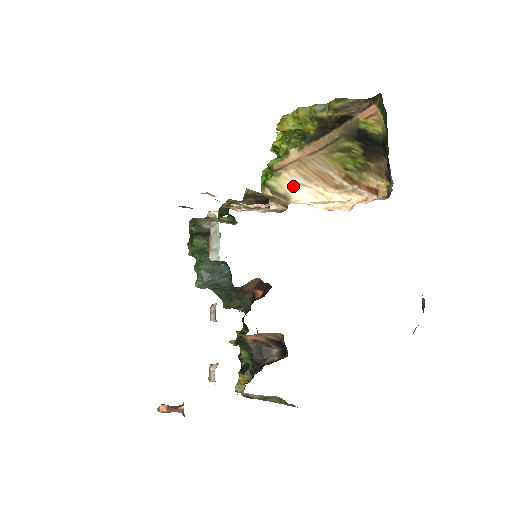
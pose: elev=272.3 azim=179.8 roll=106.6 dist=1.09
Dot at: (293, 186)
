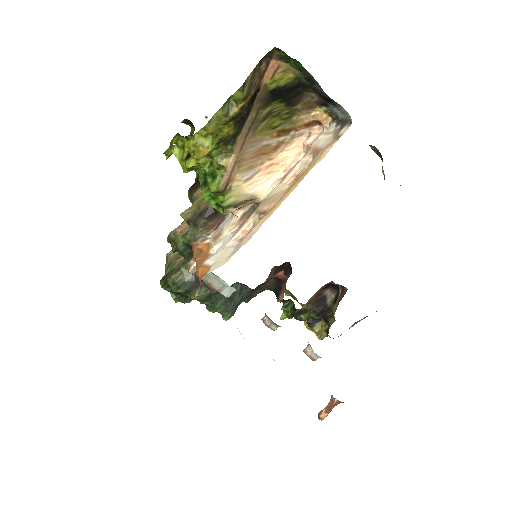
Dot at: (248, 185)
